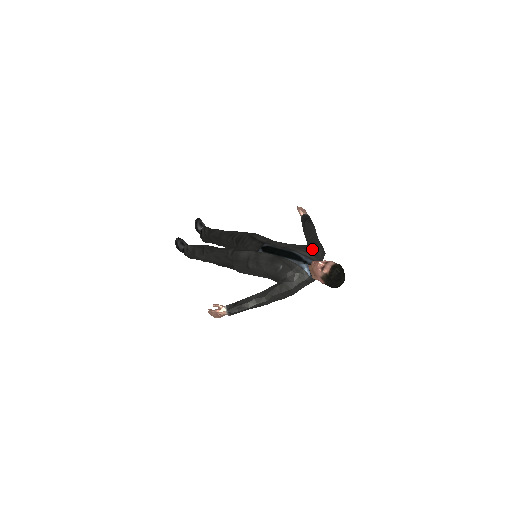
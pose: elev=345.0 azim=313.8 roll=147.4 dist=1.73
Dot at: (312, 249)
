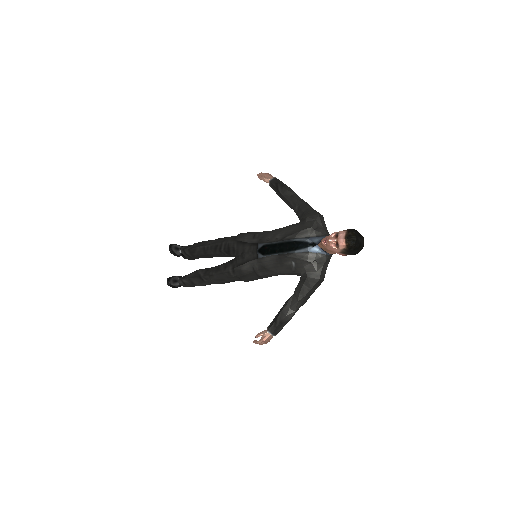
Dot at: (309, 224)
